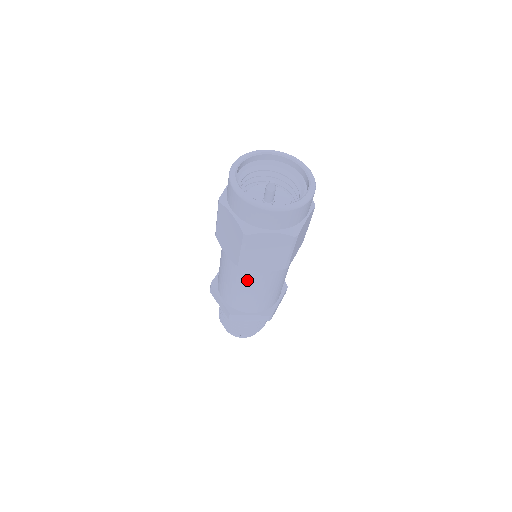
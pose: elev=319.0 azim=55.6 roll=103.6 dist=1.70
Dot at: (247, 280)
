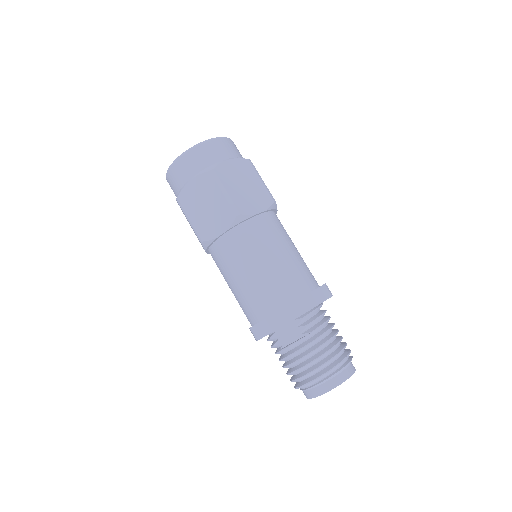
Dot at: (261, 240)
